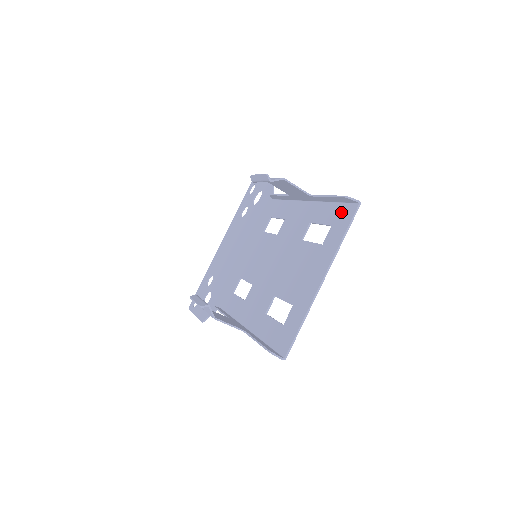
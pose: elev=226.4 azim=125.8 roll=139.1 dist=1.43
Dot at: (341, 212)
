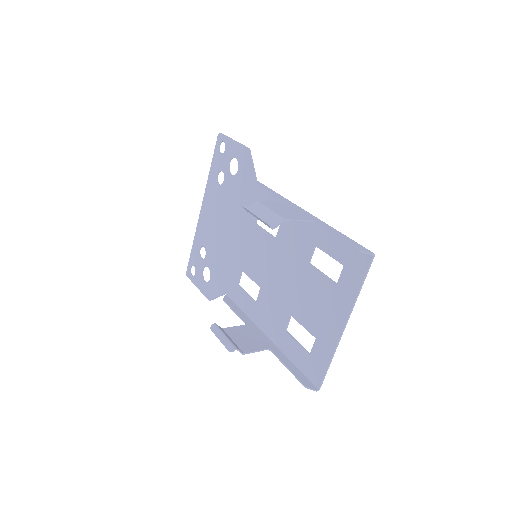
Dot at: (353, 255)
